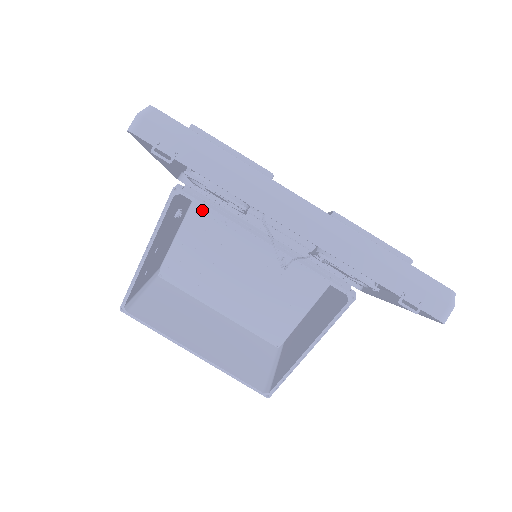
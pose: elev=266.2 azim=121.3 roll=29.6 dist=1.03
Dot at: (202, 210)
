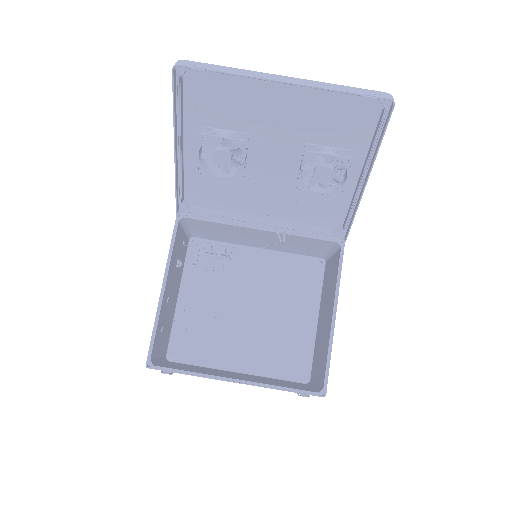
Dot at: (196, 262)
